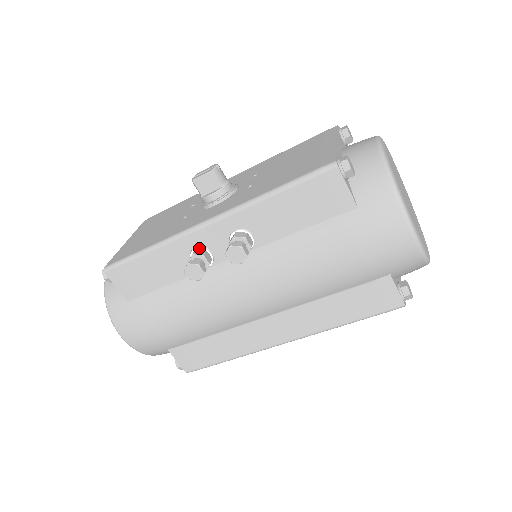
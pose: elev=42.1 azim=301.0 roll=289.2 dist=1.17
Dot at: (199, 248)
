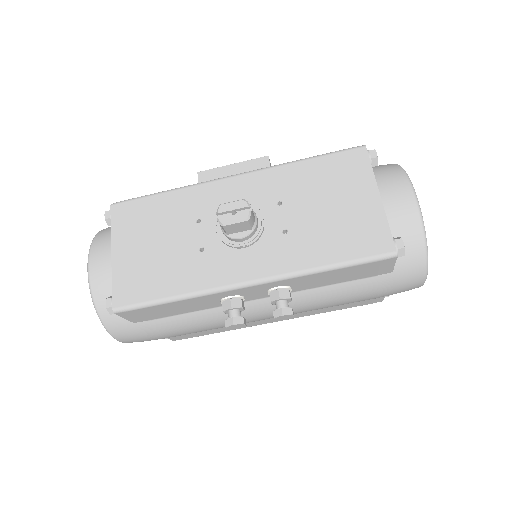
Dot at: (234, 297)
